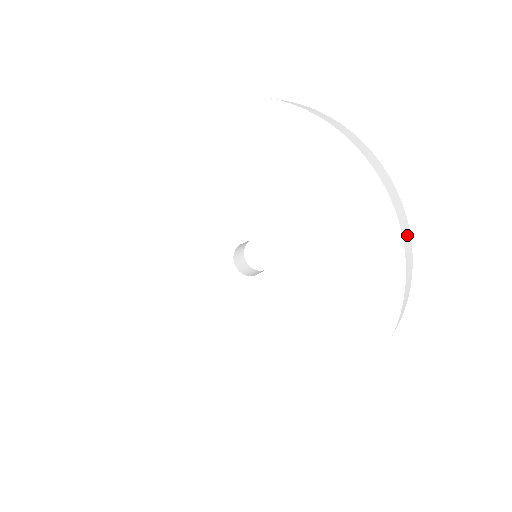
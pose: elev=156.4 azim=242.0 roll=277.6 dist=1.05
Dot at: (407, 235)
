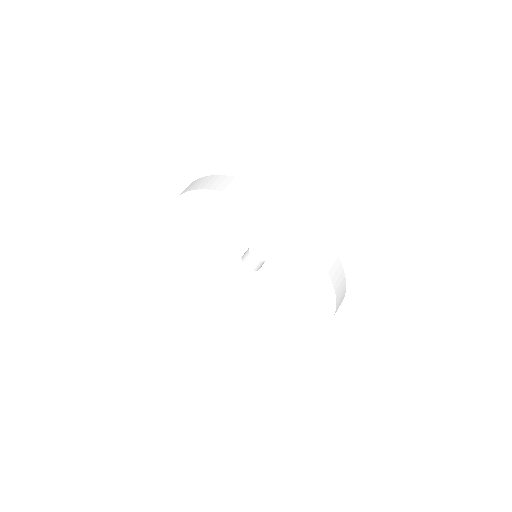
Dot at: (330, 257)
